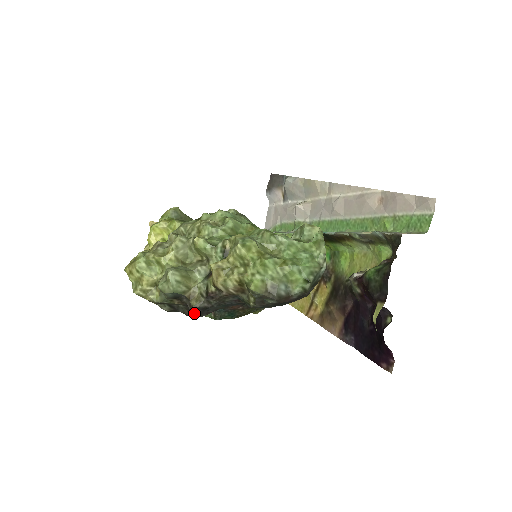
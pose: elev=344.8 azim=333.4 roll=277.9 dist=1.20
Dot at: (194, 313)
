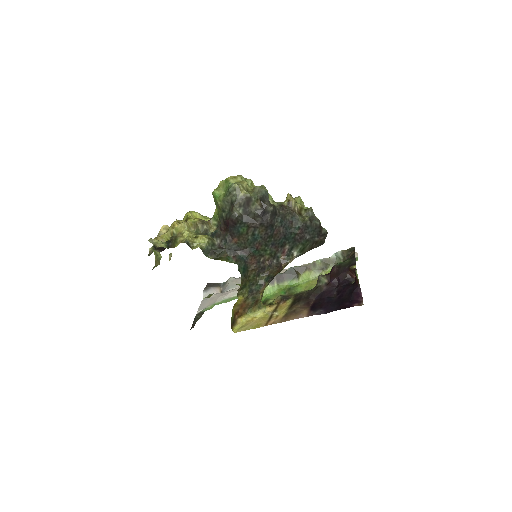
Dot at: (272, 210)
